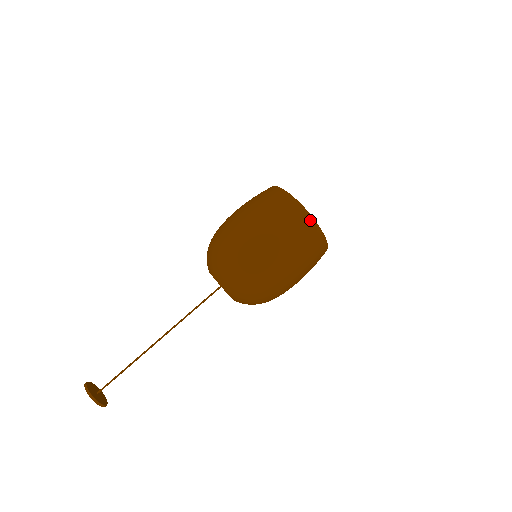
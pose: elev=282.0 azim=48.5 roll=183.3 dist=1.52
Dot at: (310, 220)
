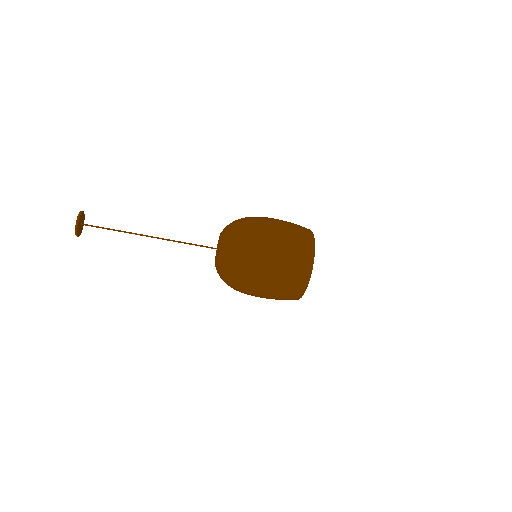
Dot at: (307, 278)
